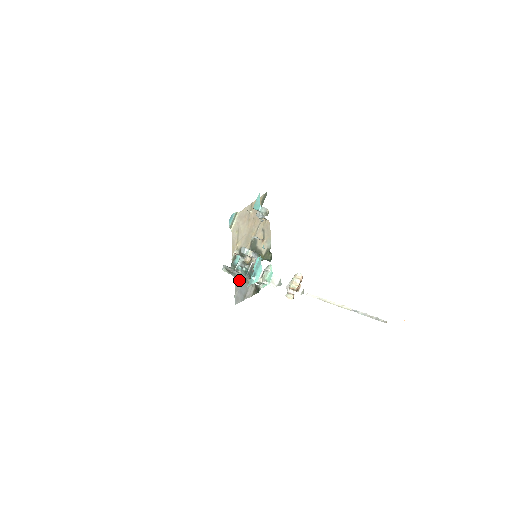
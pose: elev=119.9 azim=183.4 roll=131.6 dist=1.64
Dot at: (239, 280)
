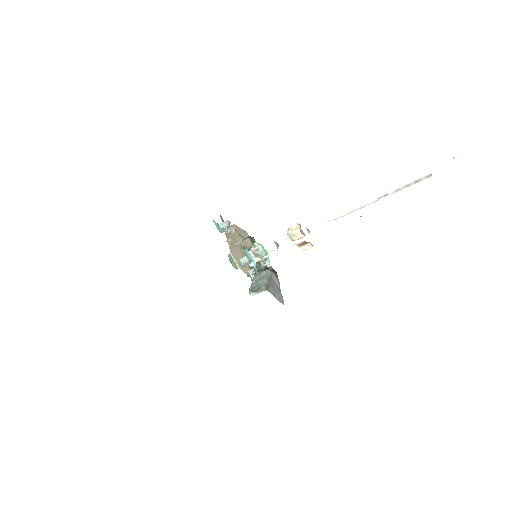
Dot at: (269, 287)
